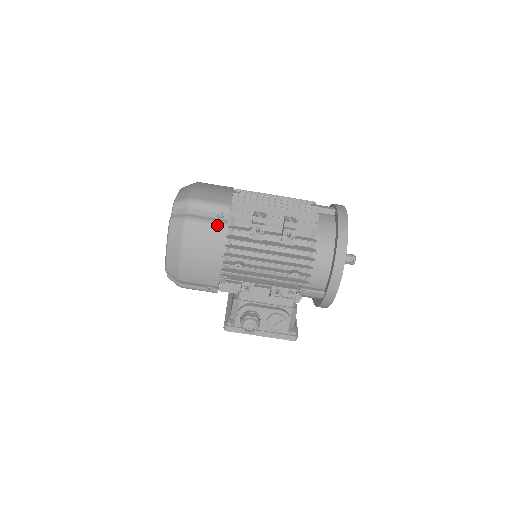
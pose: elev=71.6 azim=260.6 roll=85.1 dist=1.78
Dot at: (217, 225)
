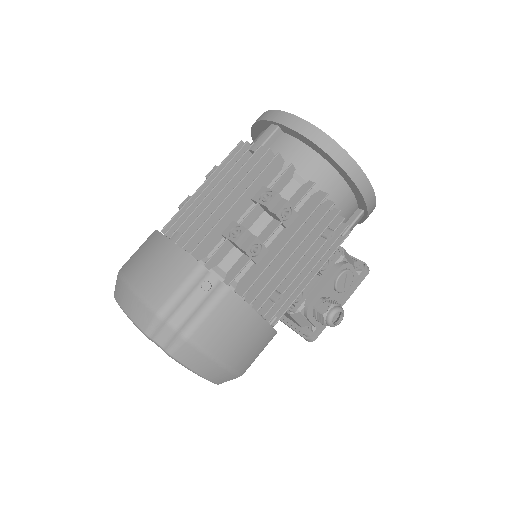
Dot at: (219, 300)
